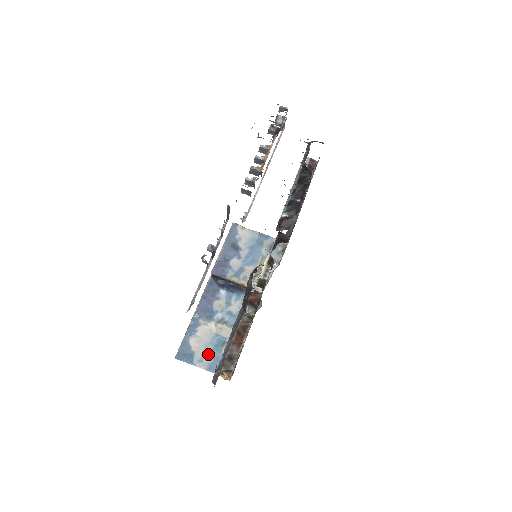
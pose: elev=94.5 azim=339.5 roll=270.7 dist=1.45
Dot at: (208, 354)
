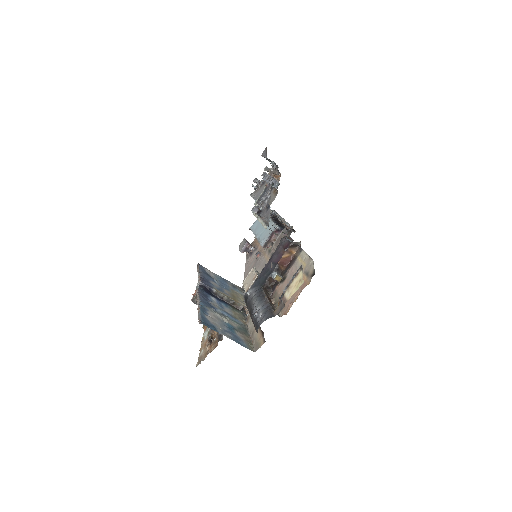
Dot at: (226, 331)
